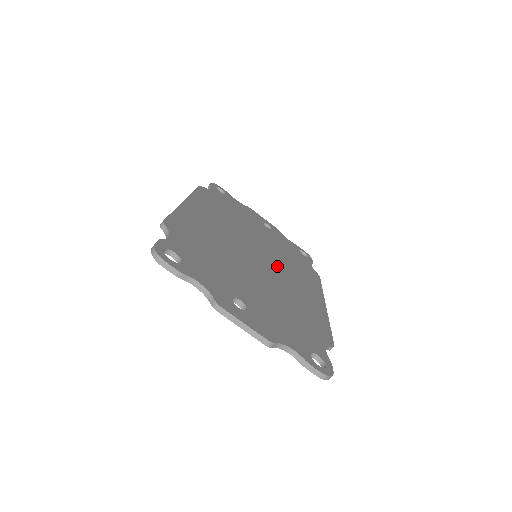
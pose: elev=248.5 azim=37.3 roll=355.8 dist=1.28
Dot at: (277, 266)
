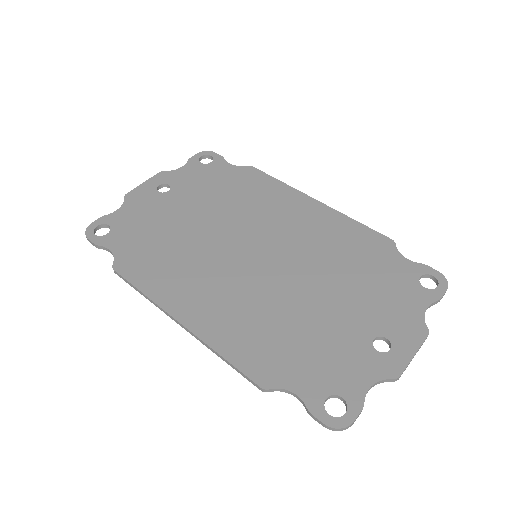
Dot at: (267, 234)
